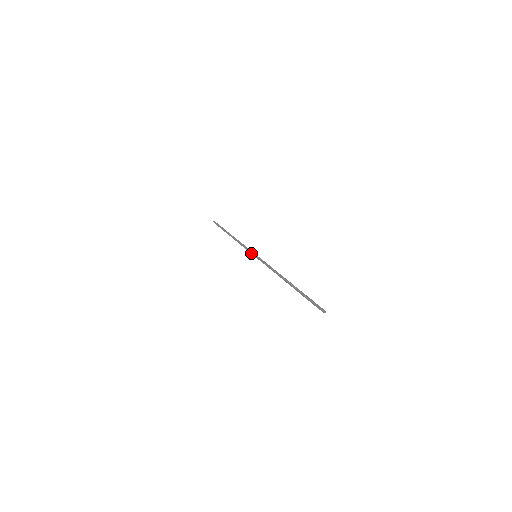
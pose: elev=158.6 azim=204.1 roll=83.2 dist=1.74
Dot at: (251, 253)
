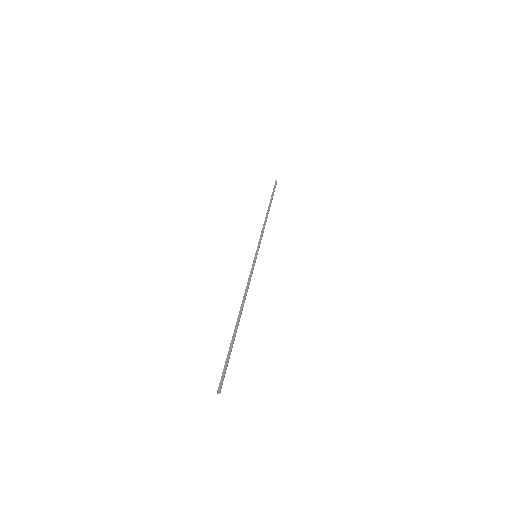
Dot at: (257, 248)
